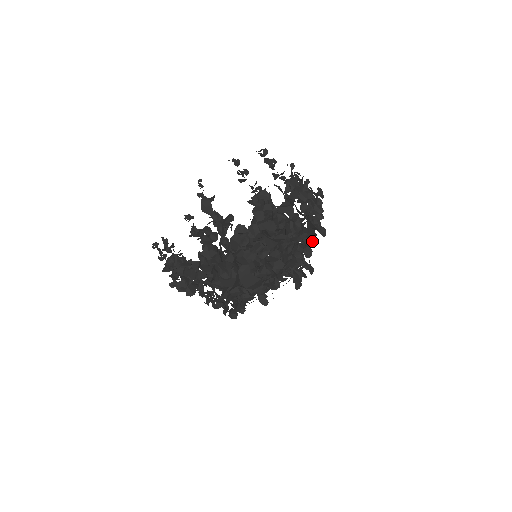
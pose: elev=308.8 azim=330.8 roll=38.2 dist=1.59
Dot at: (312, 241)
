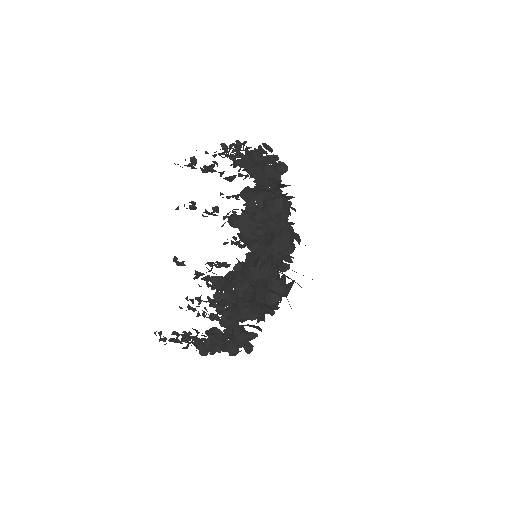
Dot at: occluded
